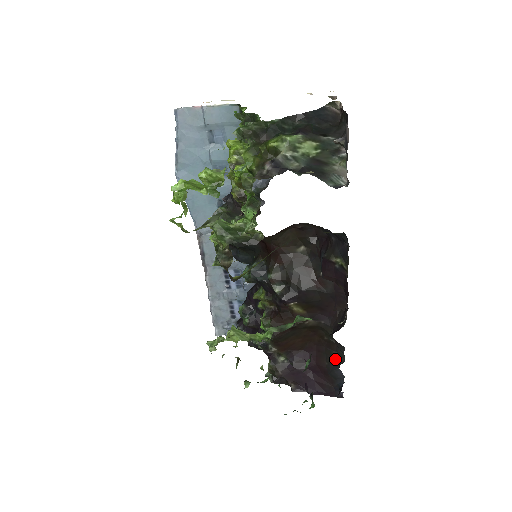
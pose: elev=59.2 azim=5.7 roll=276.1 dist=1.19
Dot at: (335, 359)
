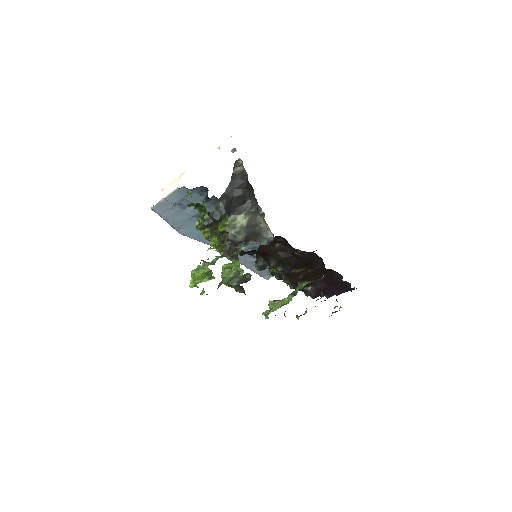
Dot at: (338, 277)
